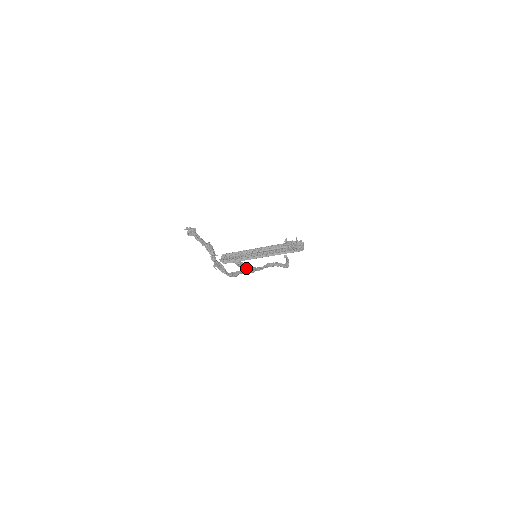
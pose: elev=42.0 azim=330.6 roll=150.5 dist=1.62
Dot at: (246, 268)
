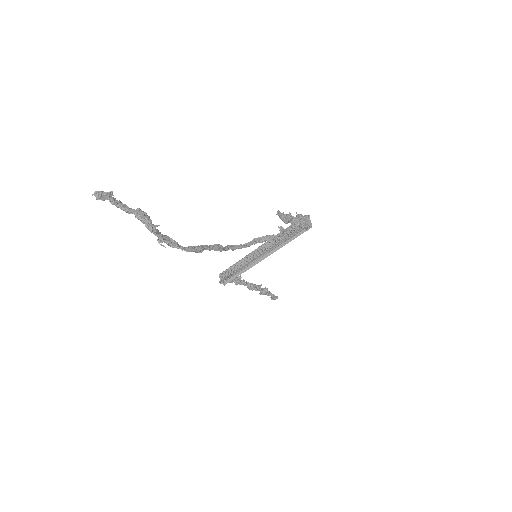
Dot at: (265, 292)
